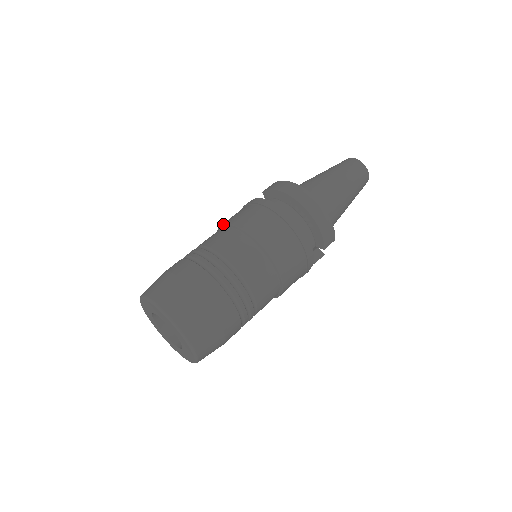
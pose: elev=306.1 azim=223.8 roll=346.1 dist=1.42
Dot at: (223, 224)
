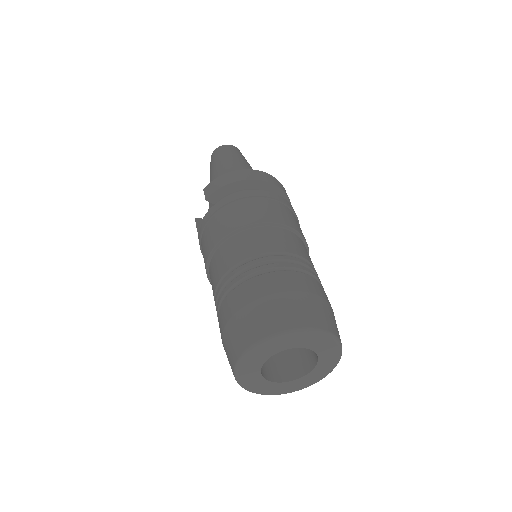
Dot at: (221, 239)
